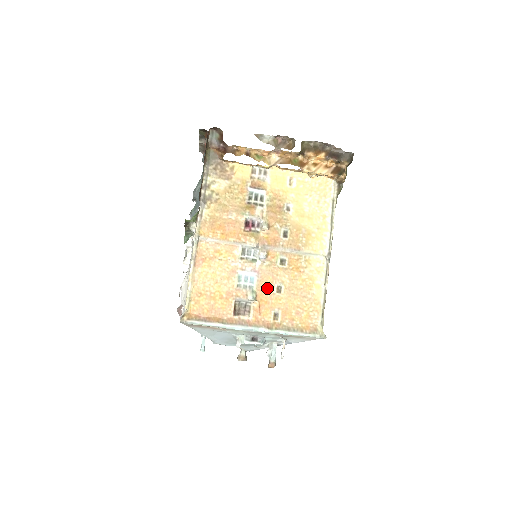
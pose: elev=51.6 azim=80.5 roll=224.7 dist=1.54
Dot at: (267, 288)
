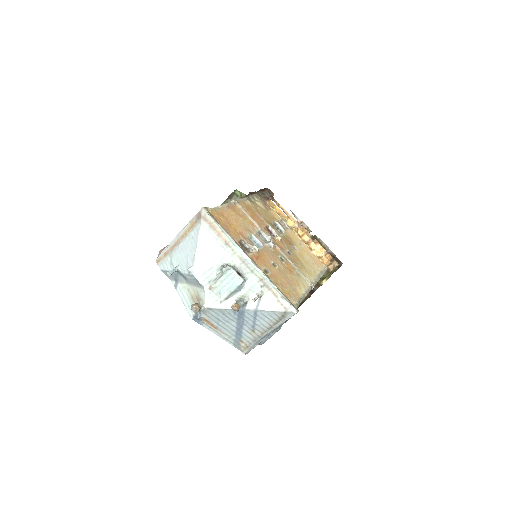
Dot at: (267, 257)
